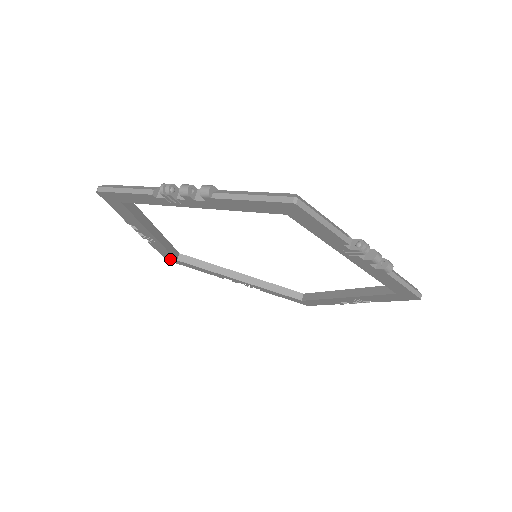
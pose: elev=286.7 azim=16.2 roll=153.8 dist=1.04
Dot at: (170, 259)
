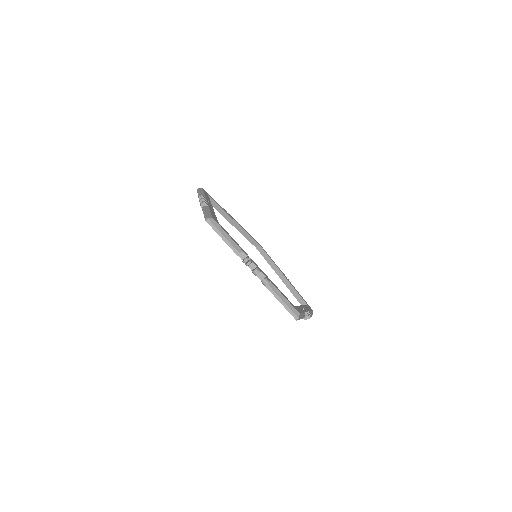
Dot at: occluded
